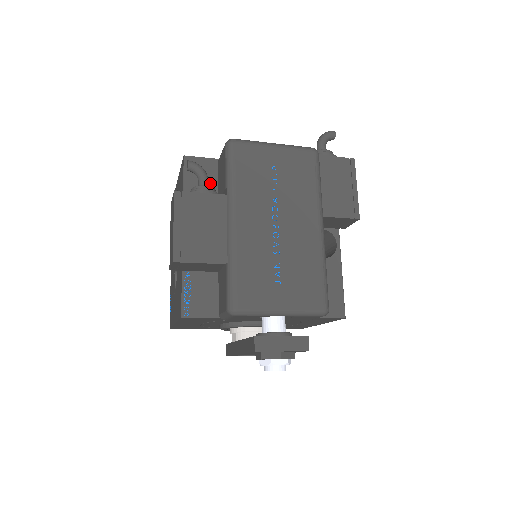
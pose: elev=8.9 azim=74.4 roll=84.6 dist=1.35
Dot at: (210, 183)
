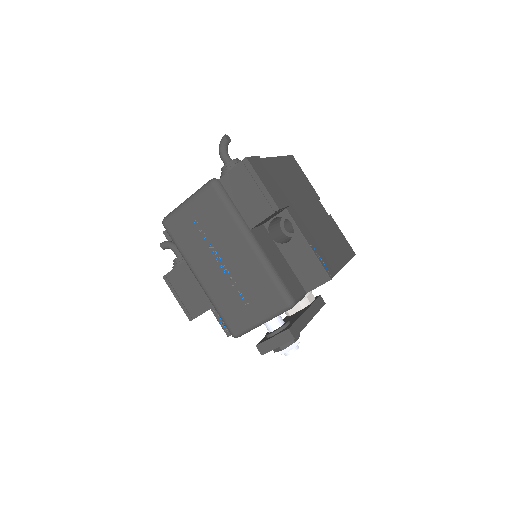
Dot at: occluded
